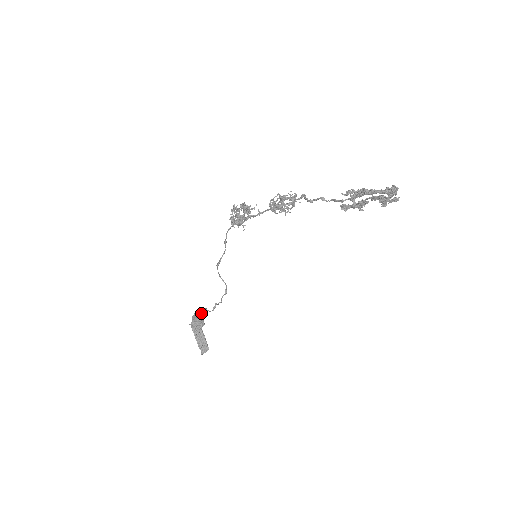
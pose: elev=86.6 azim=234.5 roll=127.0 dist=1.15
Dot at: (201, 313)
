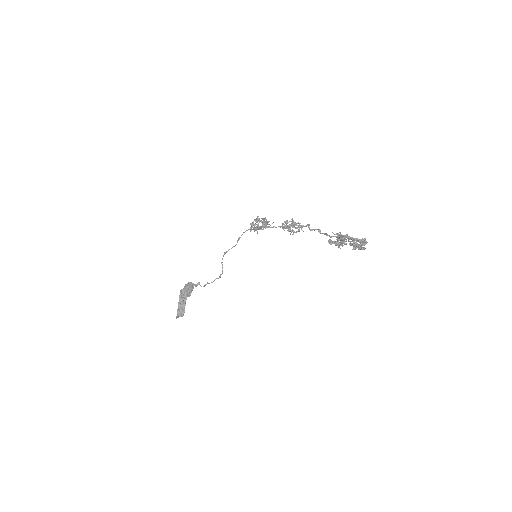
Dot at: (194, 284)
